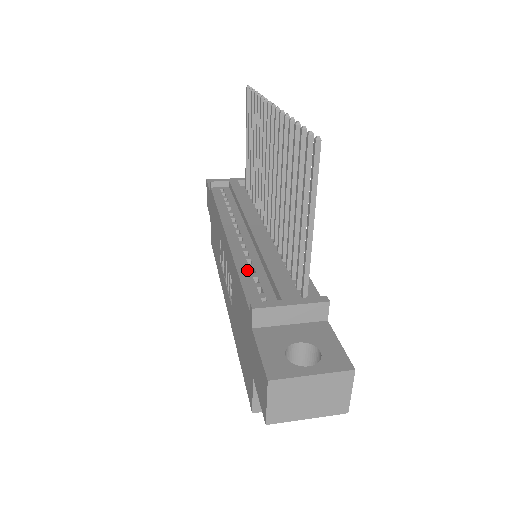
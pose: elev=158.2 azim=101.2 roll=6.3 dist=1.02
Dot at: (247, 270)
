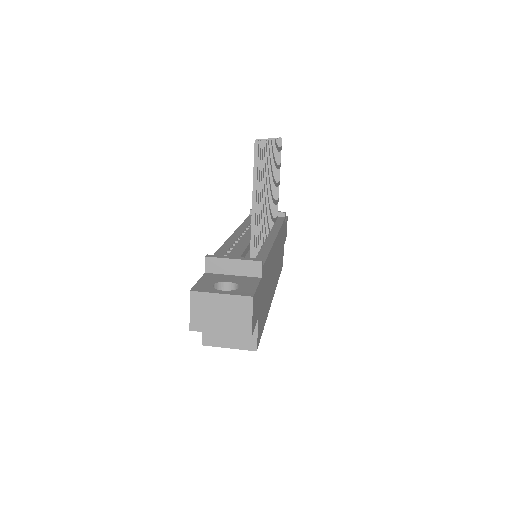
Dot at: (227, 248)
